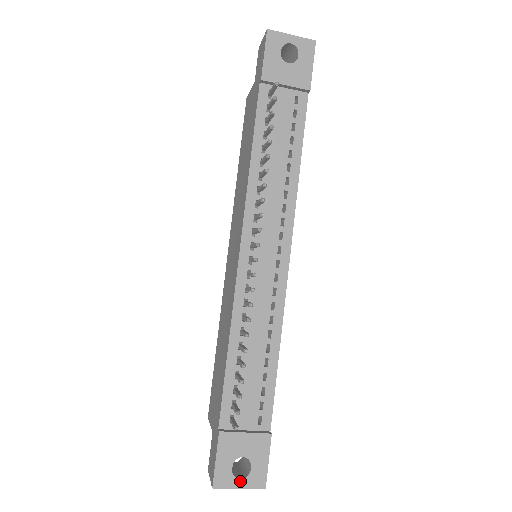
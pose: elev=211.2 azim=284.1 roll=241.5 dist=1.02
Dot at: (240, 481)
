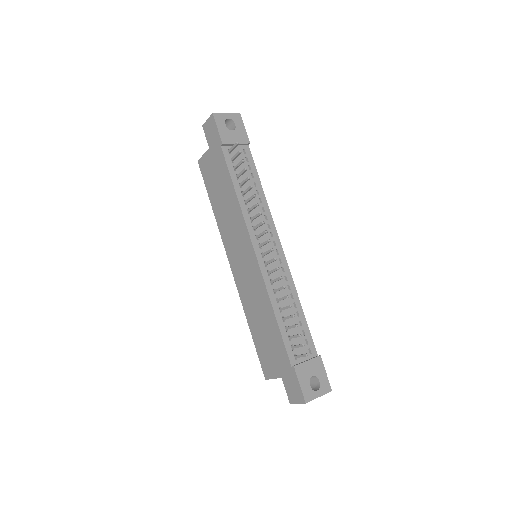
Dot at: (318, 392)
